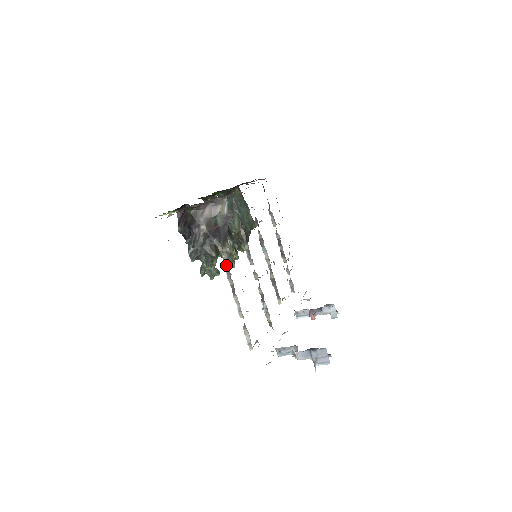
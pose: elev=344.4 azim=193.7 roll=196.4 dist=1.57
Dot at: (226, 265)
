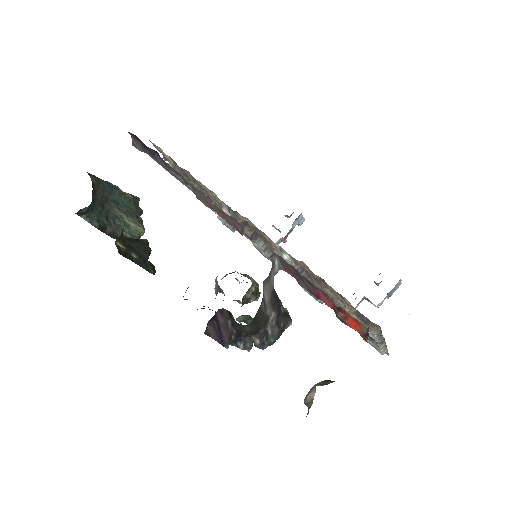
Dot at: occluded
